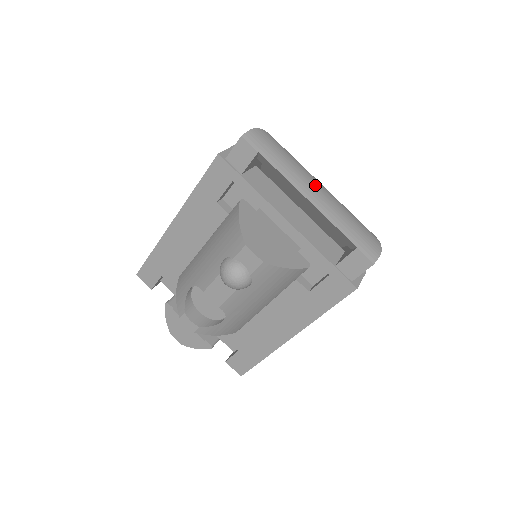
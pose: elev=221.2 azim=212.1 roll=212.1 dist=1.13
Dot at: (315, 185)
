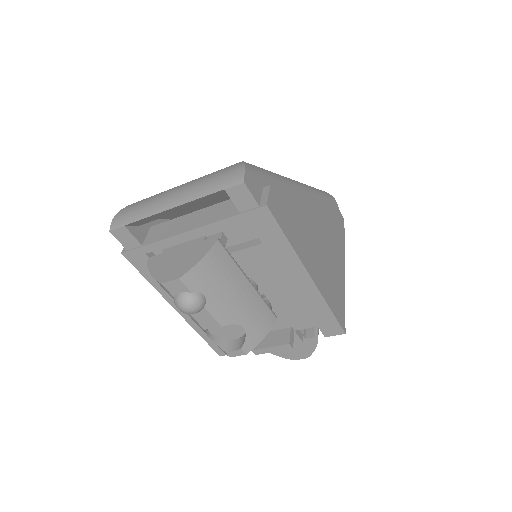
Dot at: (171, 193)
